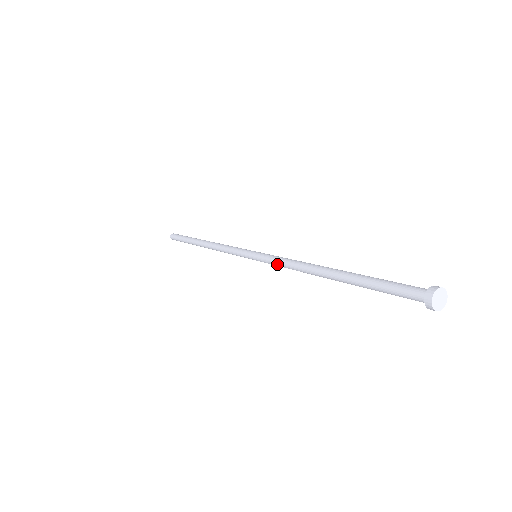
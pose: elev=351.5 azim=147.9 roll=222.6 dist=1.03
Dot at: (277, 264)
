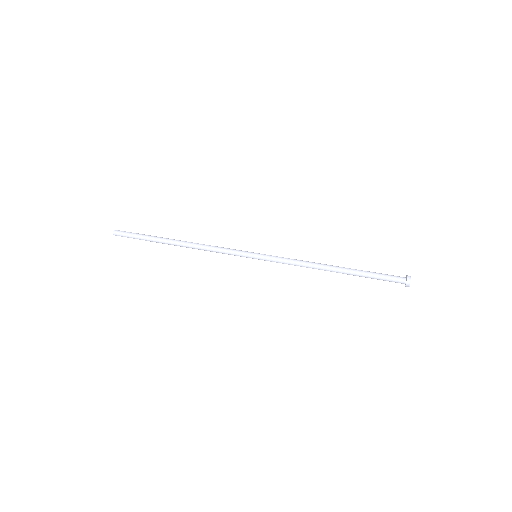
Dot at: occluded
